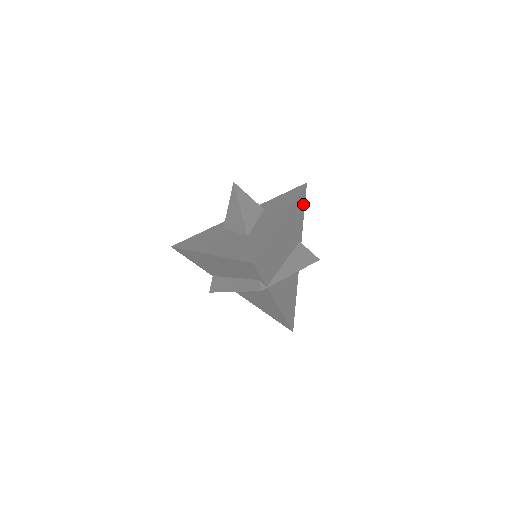
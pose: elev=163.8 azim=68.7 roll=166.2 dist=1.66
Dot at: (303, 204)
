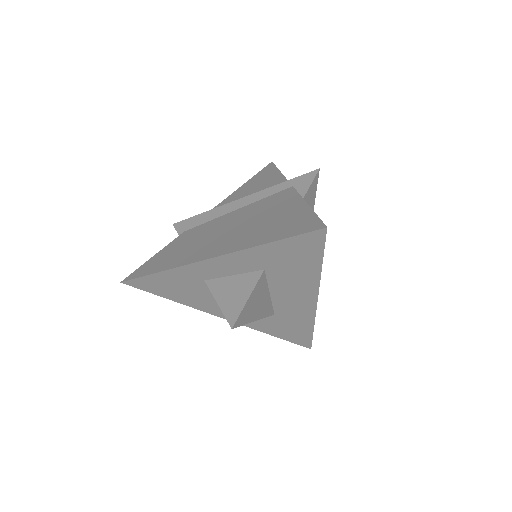
Dot at: occluded
